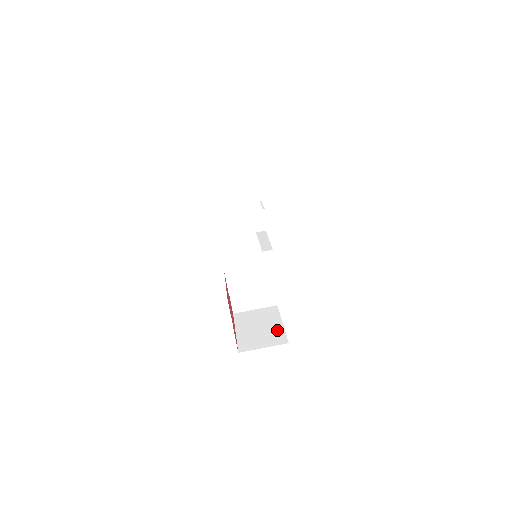
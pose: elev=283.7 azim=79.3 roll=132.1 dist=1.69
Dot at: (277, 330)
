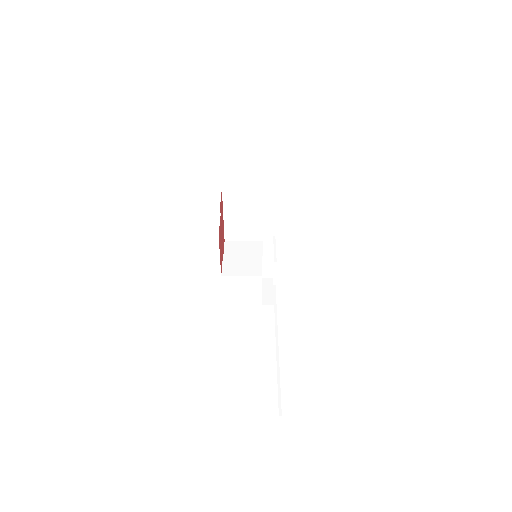
Dot at: (263, 225)
